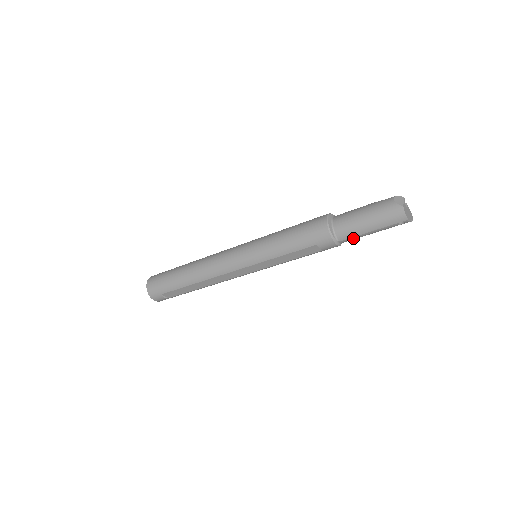
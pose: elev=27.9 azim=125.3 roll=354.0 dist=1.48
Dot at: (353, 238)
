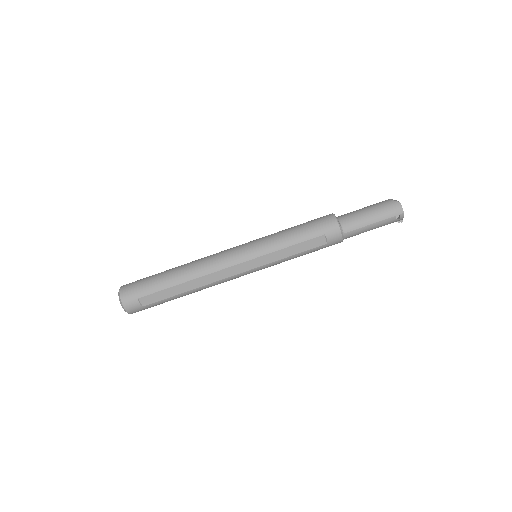
Dot at: (356, 231)
